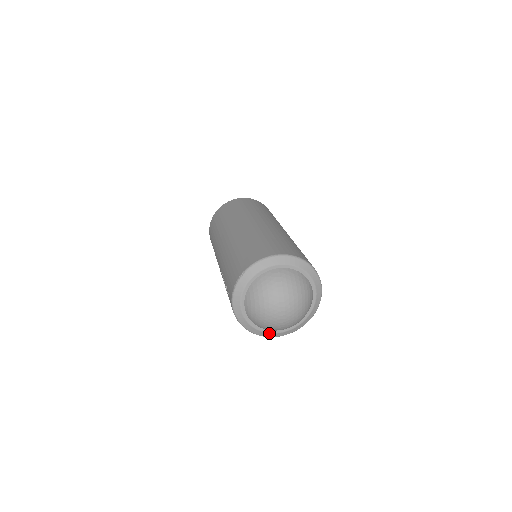
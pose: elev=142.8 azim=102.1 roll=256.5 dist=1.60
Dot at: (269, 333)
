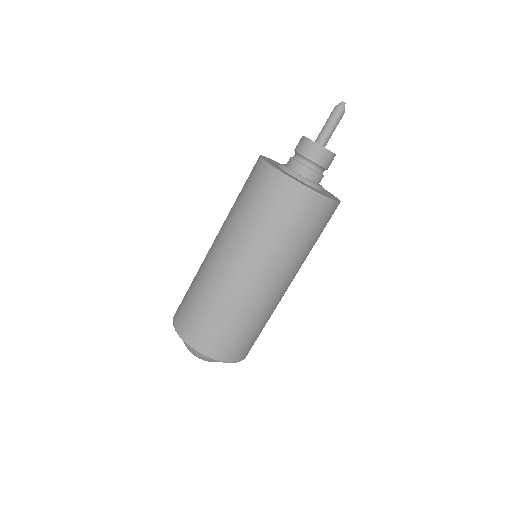
Dot at: occluded
